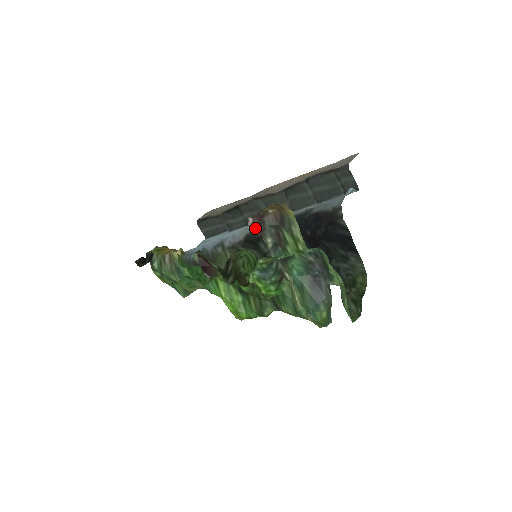
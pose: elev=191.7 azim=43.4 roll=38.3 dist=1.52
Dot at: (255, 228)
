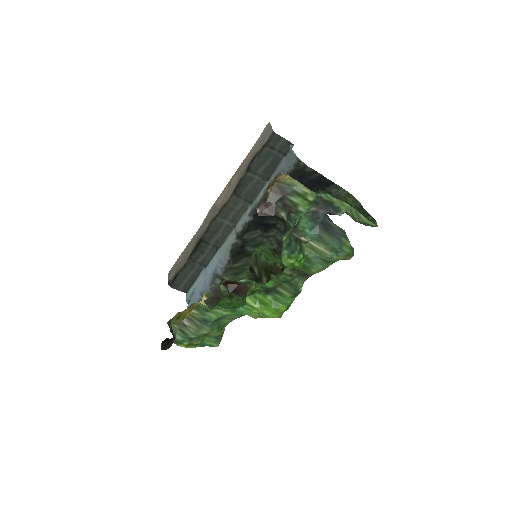
Dot at: (266, 214)
